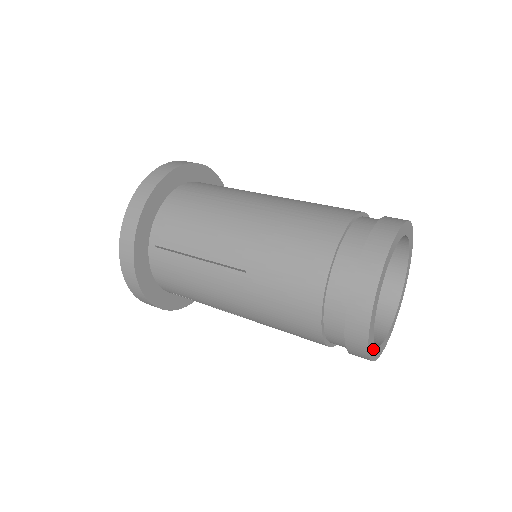
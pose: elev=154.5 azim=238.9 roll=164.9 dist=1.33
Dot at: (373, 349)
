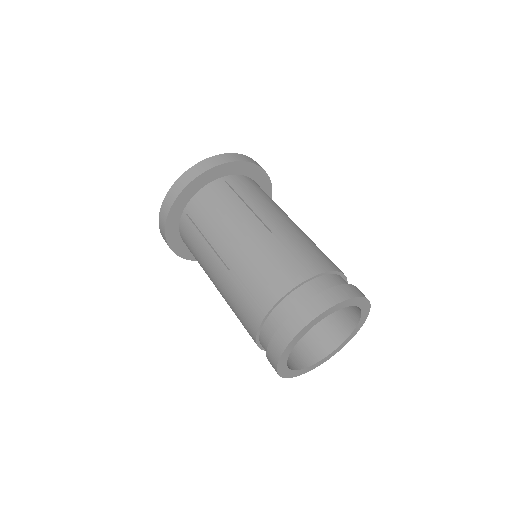
Dot at: (286, 370)
